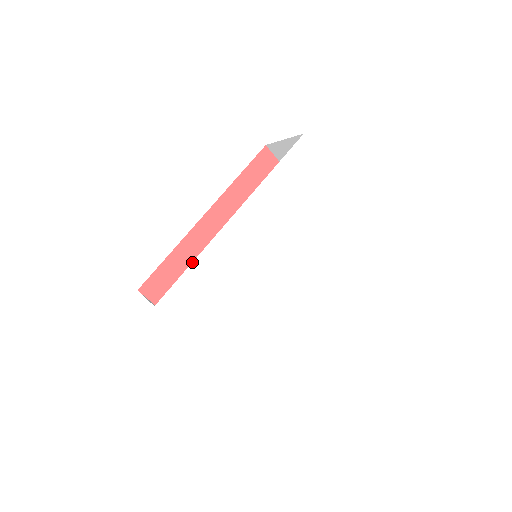
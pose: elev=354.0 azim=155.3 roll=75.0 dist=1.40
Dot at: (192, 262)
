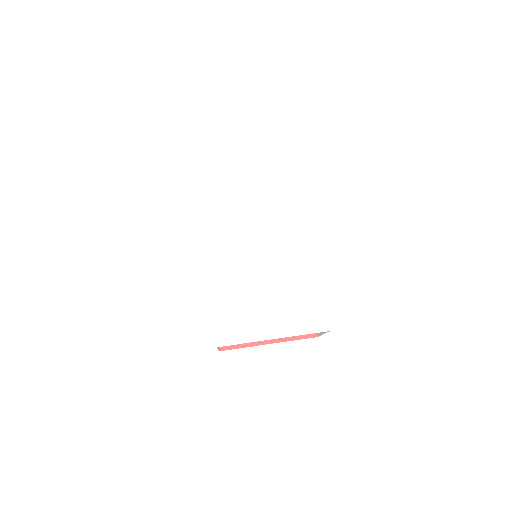
Dot at: occluded
